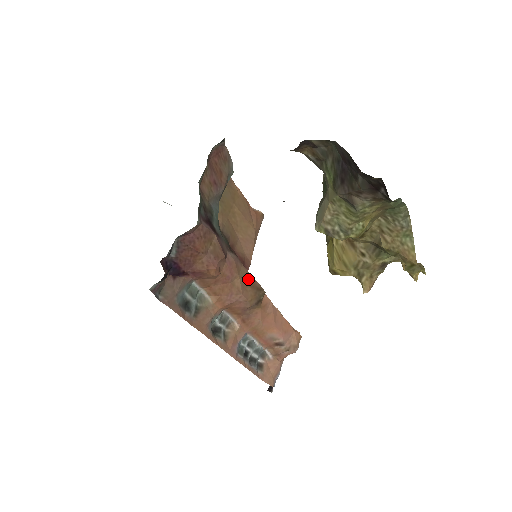
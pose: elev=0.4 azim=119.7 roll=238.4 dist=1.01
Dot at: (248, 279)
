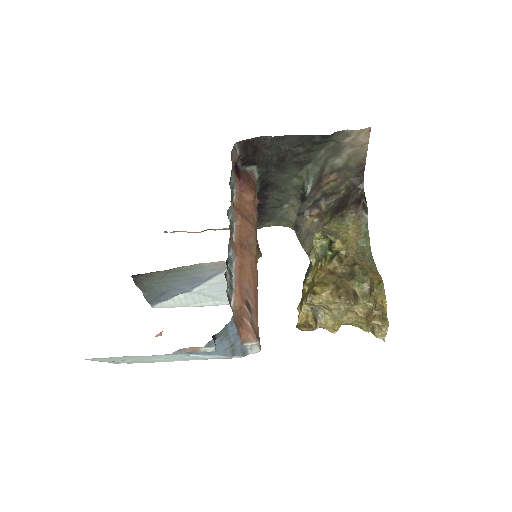
Dot at: occluded
